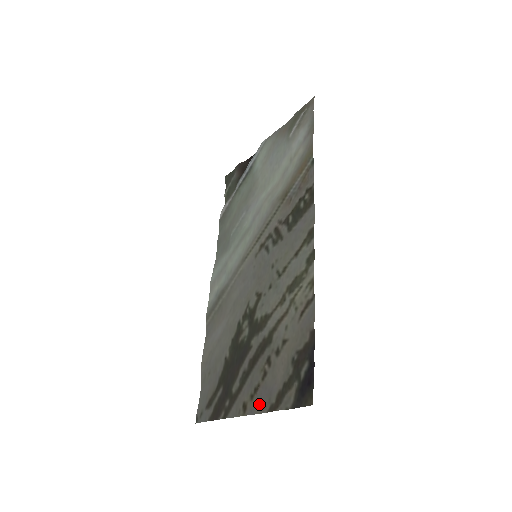
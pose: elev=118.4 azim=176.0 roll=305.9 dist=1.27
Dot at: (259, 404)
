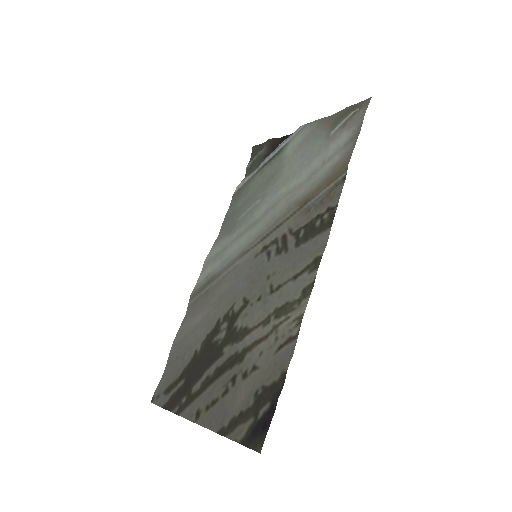
Dot at: (212, 419)
